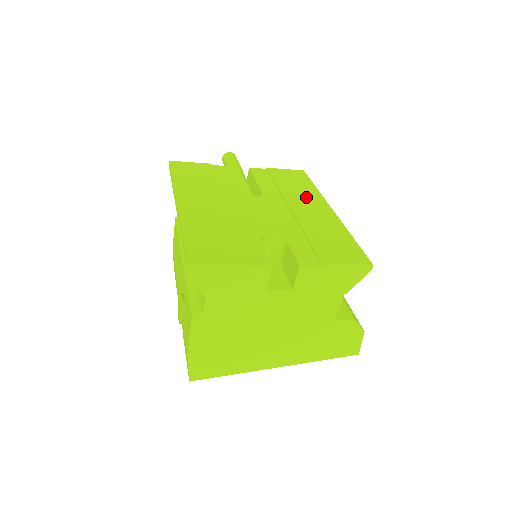
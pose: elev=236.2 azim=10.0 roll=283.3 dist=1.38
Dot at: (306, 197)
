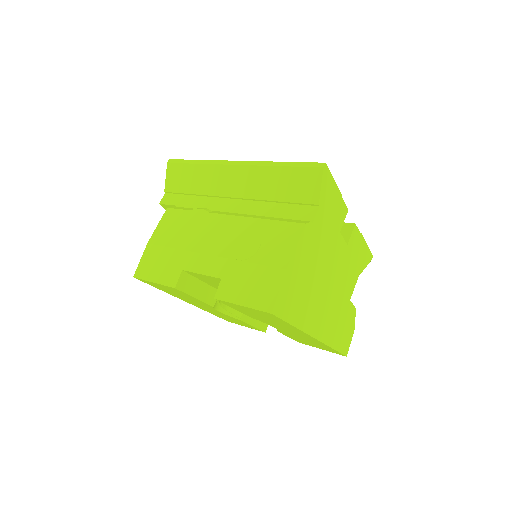
Dot at: occluded
